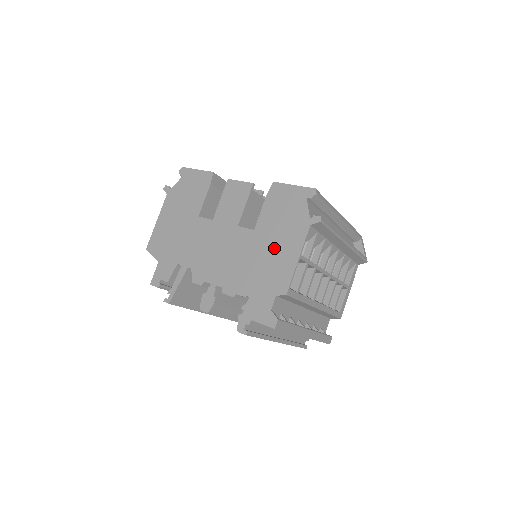
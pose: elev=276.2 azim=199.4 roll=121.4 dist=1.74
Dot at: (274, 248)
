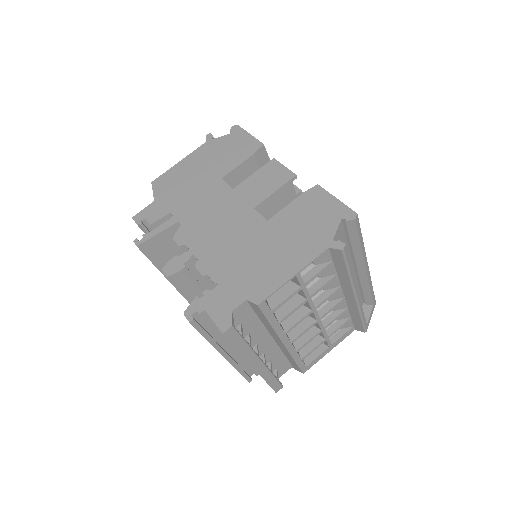
Dot at: (276, 250)
